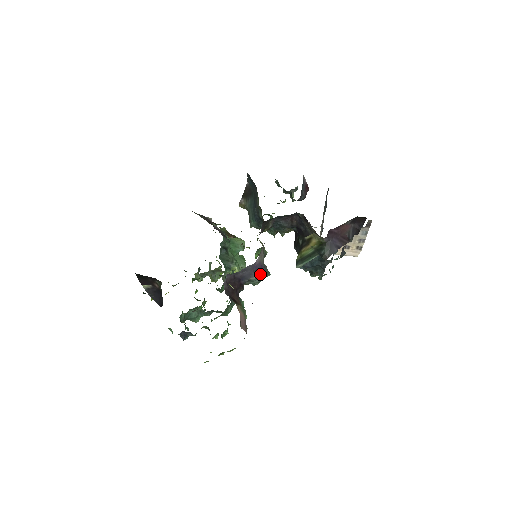
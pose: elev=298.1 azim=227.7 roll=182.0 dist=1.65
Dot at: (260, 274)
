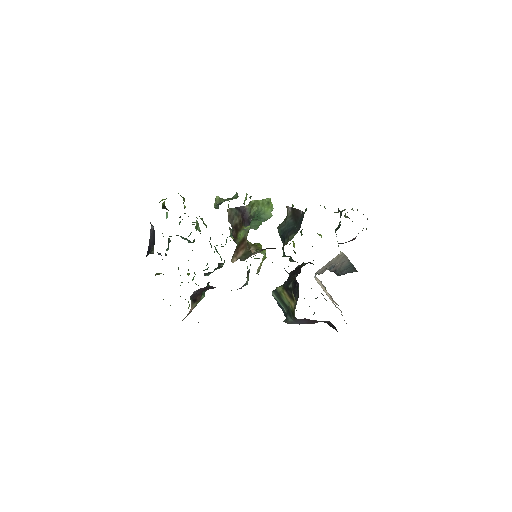
Dot at: occluded
